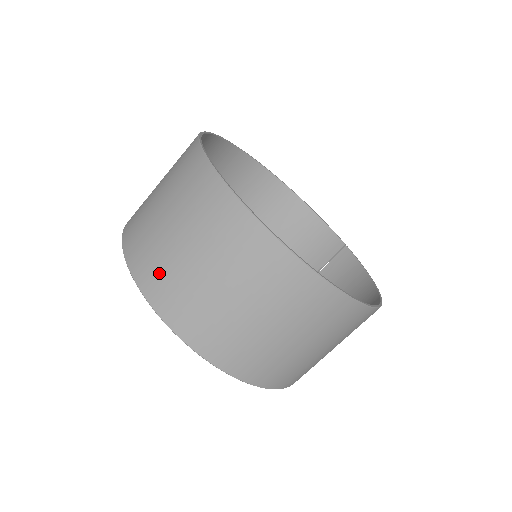
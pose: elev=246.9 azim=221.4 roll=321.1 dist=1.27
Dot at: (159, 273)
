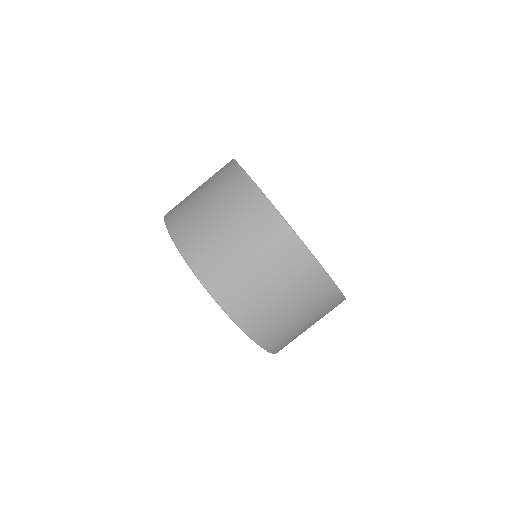
Dot at: (211, 260)
